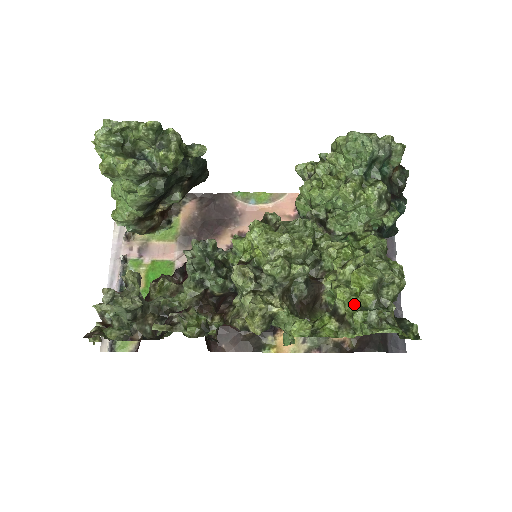
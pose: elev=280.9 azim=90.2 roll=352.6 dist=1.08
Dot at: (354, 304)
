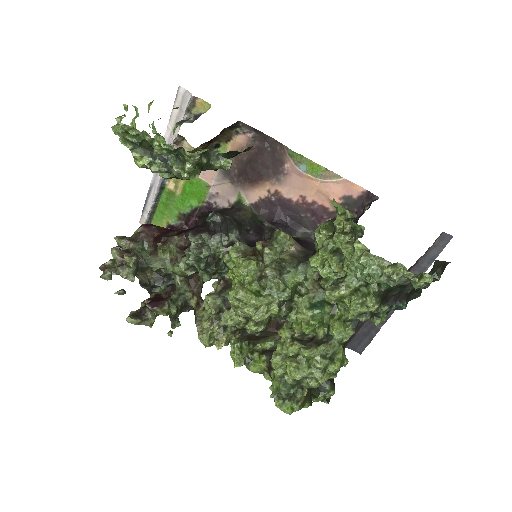
Dot at: (277, 375)
